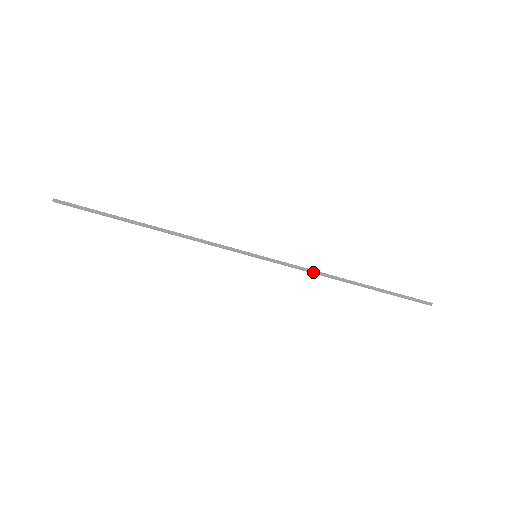
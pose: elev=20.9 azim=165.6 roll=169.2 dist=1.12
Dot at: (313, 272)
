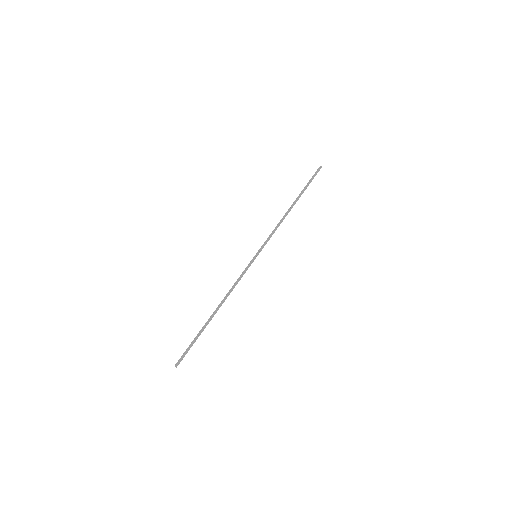
Dot at: (277, 226)
